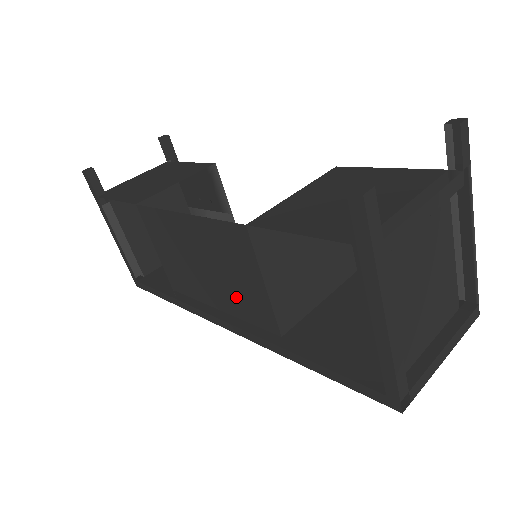
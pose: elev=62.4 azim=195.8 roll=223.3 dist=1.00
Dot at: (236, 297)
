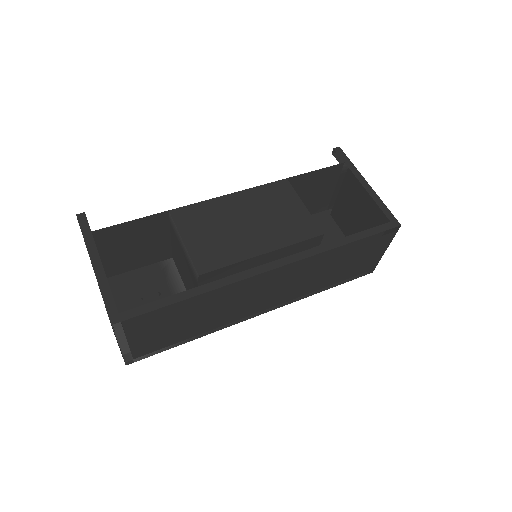
Dot at: (282, 229)
